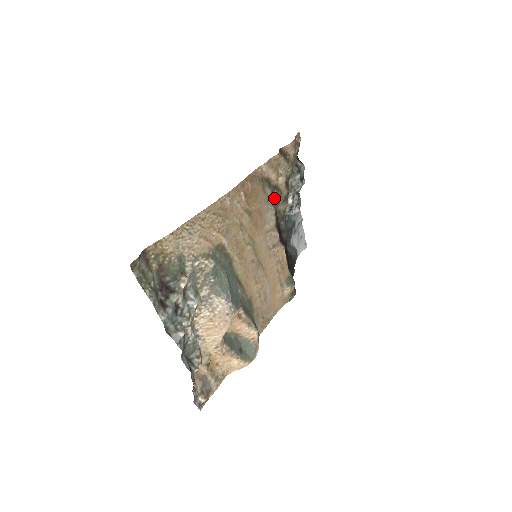
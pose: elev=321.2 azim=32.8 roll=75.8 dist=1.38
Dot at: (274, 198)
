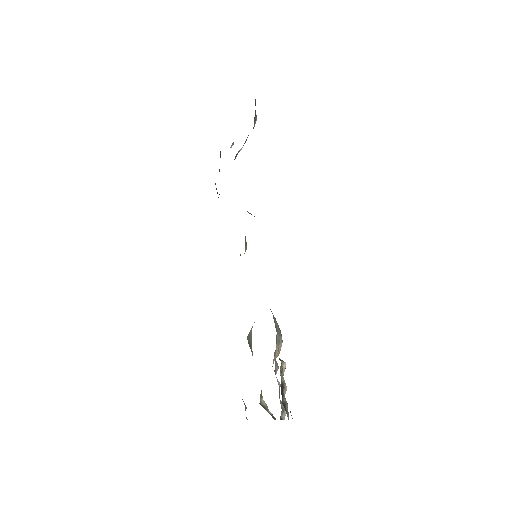
Dot at: occluded
